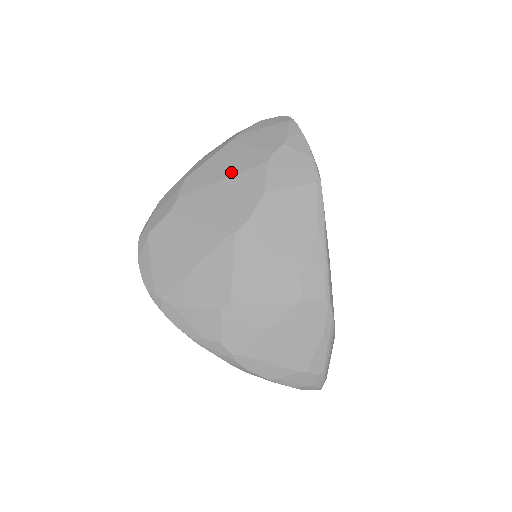
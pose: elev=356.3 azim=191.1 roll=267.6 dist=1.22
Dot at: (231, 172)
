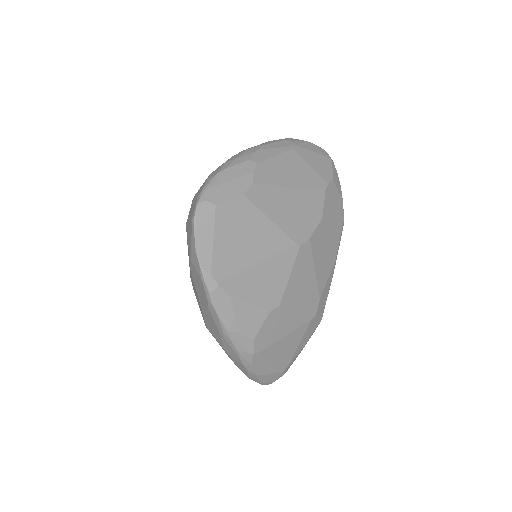
Dot at: (298, 183)
